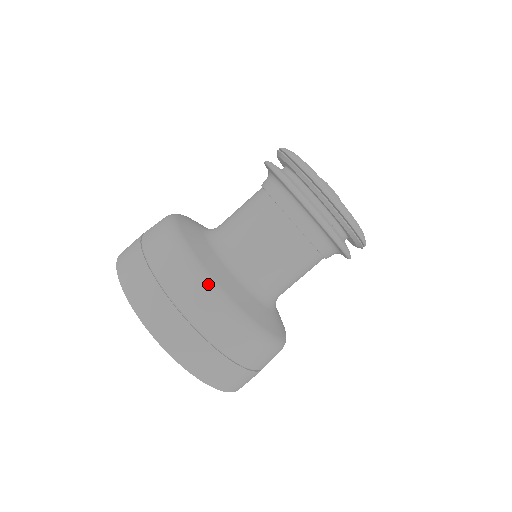
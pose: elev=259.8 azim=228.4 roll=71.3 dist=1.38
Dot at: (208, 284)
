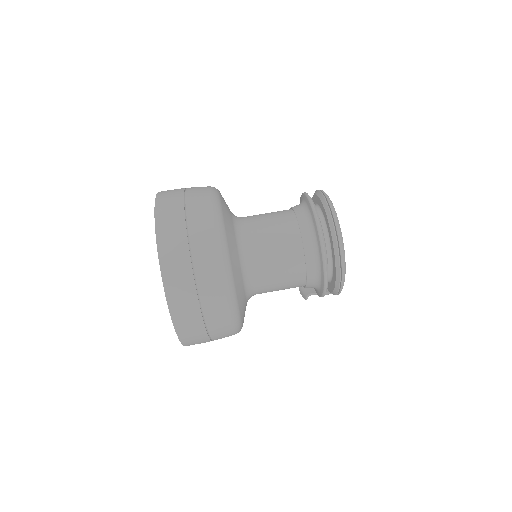
Dot at: (216, 209)
